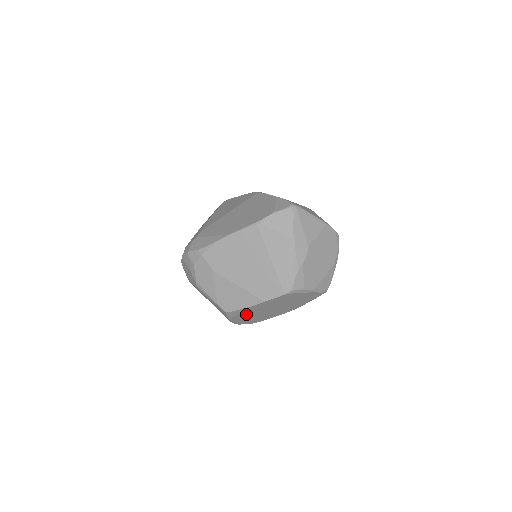
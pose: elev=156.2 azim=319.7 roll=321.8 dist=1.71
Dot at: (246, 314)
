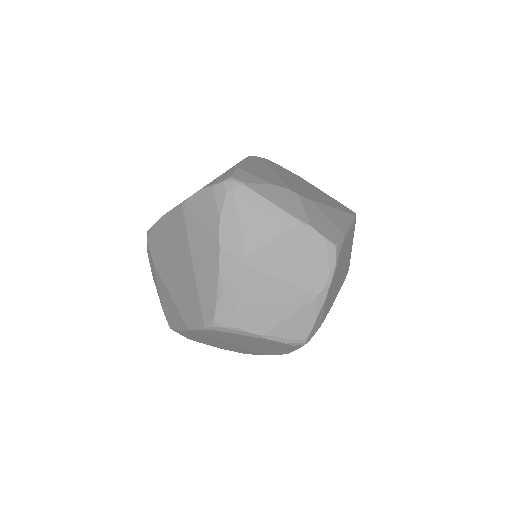
Dot at: (201, 339)
